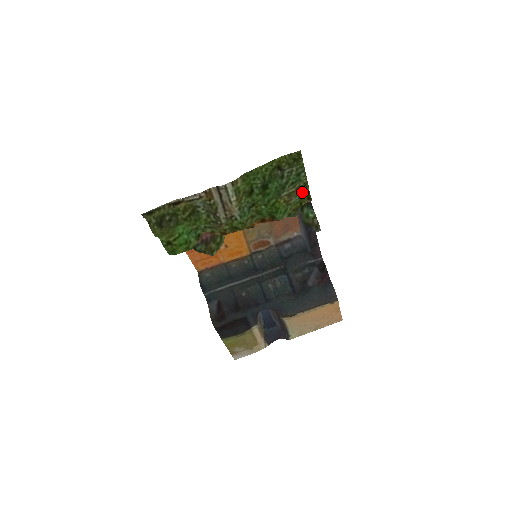
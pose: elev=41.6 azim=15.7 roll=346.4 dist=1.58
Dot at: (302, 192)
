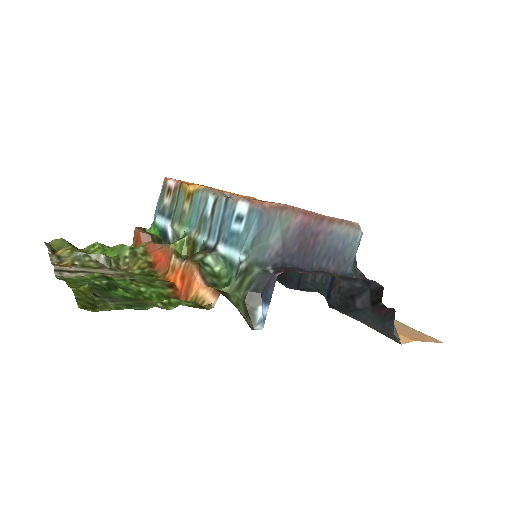
Dot at: occluded
